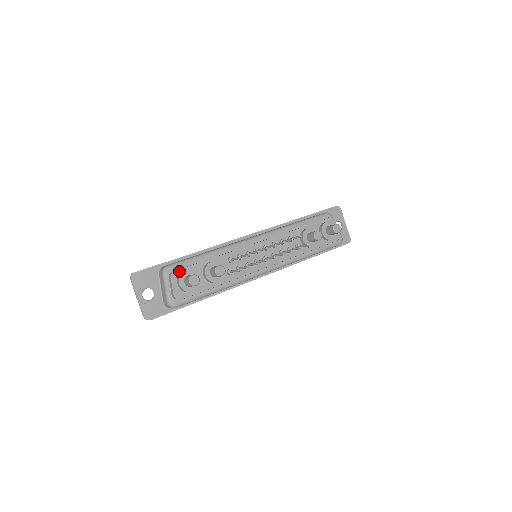
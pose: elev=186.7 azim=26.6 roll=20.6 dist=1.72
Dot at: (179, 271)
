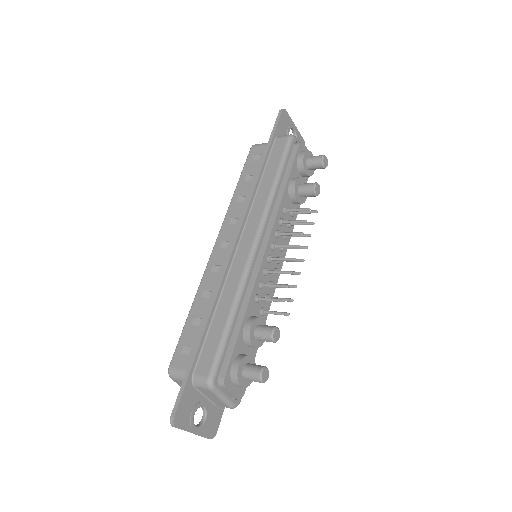
Dot at: (228, 372)
